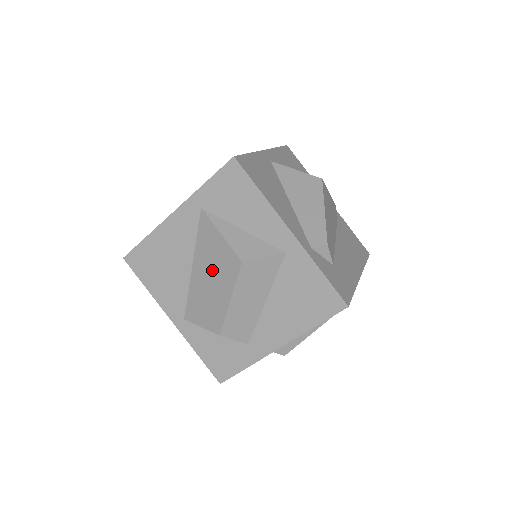
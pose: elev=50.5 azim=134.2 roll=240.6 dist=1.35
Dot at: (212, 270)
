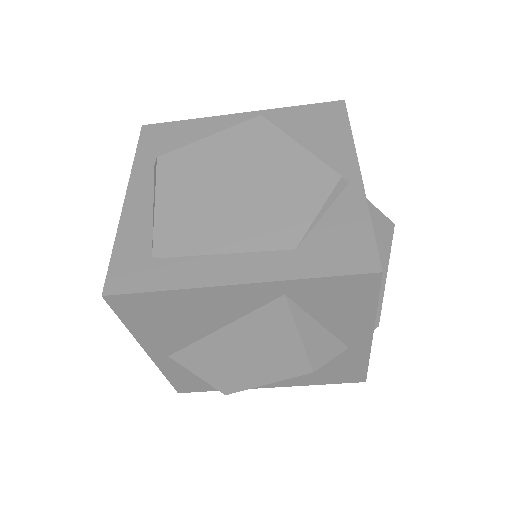
Dot at: (256, 351)
